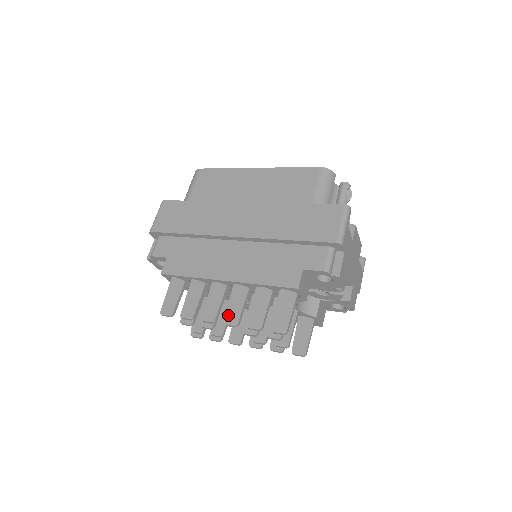
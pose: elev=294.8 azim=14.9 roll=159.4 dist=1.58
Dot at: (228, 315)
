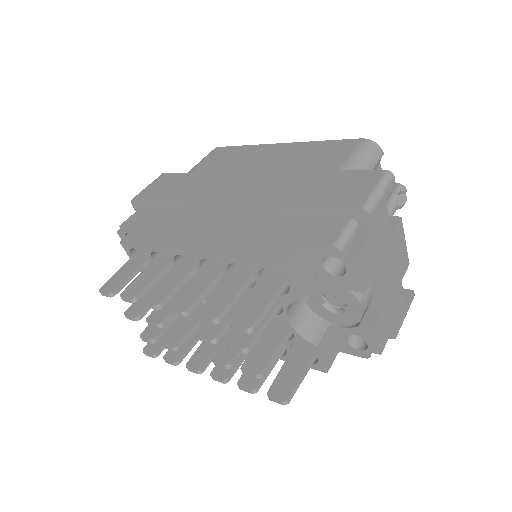
Dot at: (179, 298)
